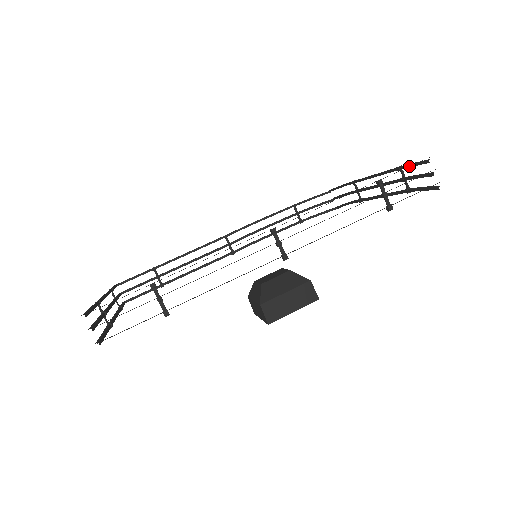
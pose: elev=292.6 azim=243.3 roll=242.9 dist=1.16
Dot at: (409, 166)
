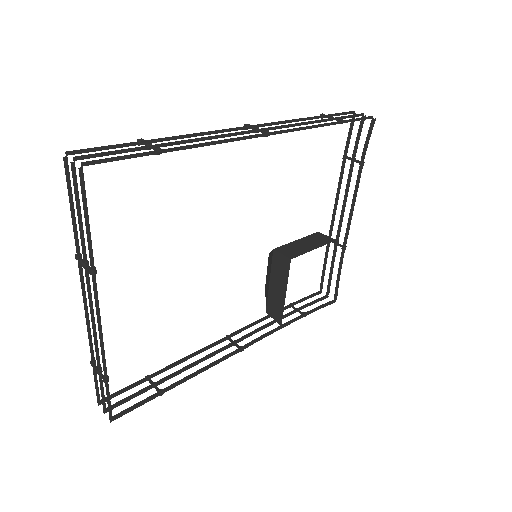
Dot at: (340, 113)
